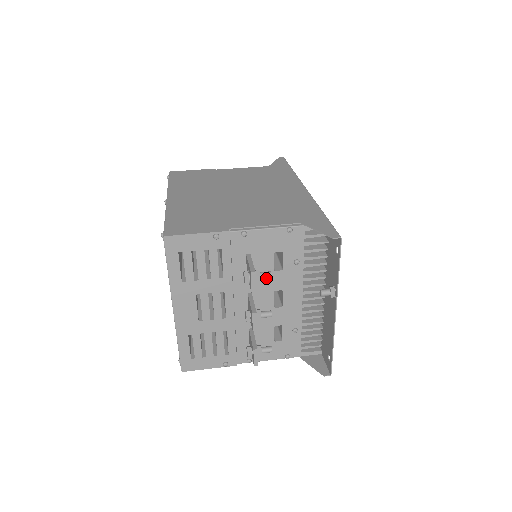
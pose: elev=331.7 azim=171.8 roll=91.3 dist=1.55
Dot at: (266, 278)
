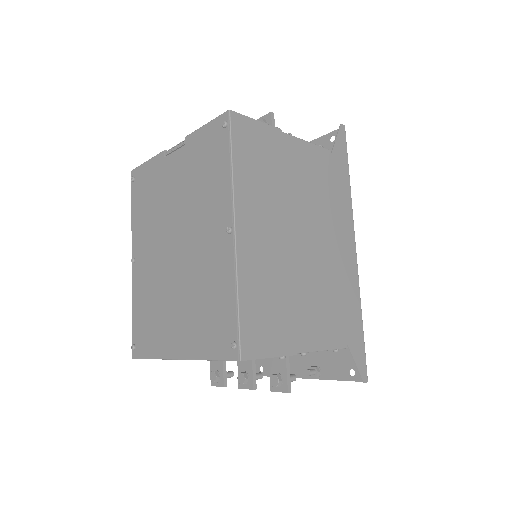
Dot at: occluded
